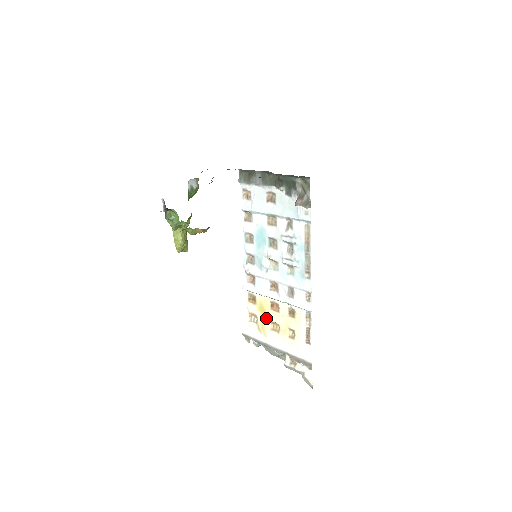
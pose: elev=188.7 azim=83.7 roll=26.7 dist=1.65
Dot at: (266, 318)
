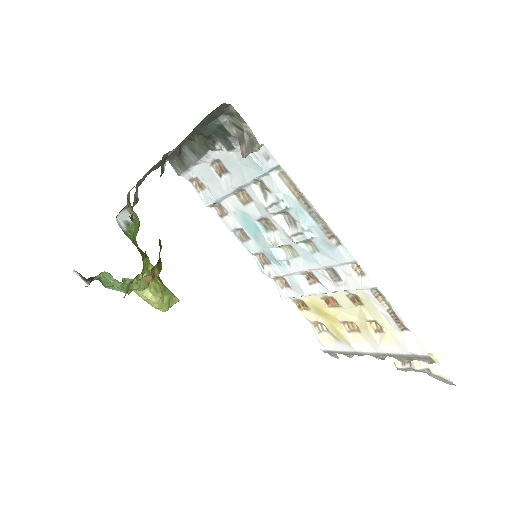
Dot at: (333, 320)
